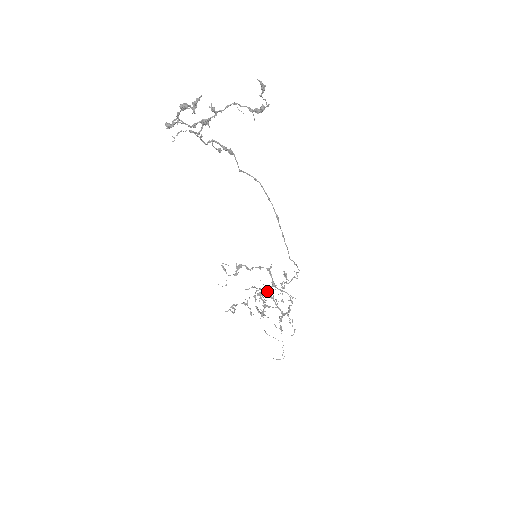
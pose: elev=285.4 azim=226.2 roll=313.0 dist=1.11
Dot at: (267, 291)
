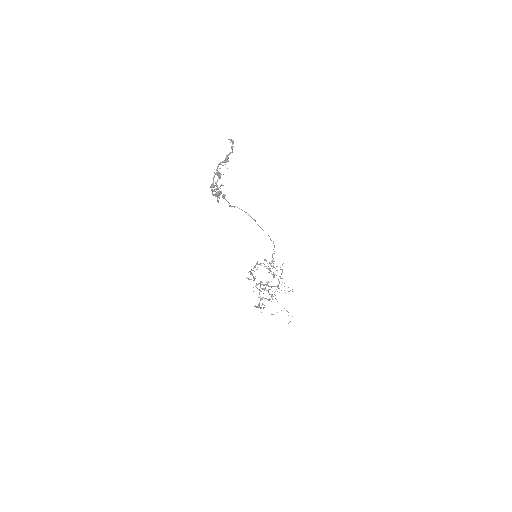
Dot at: (260, 283)
